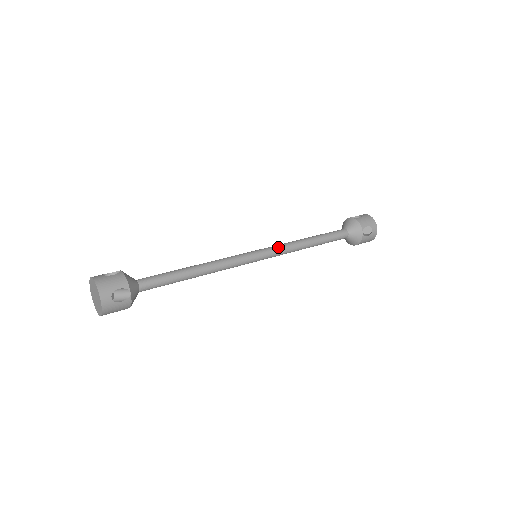
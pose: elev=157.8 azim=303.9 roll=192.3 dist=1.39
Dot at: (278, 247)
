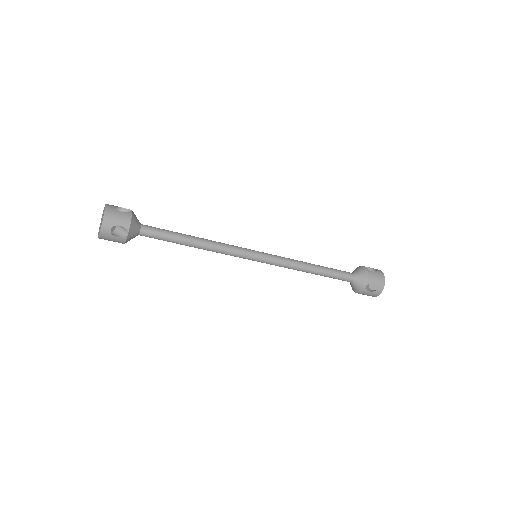
Dot at: (277, 256)
